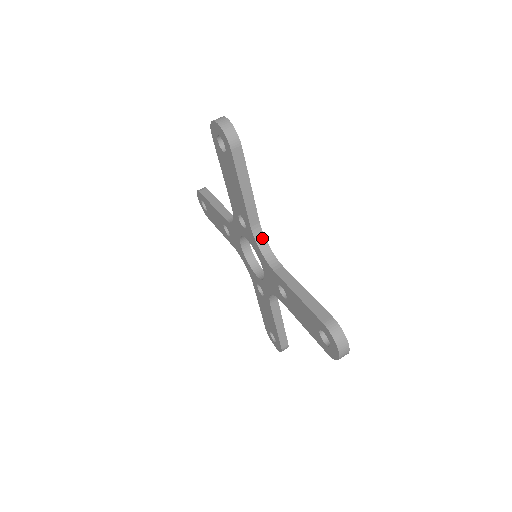
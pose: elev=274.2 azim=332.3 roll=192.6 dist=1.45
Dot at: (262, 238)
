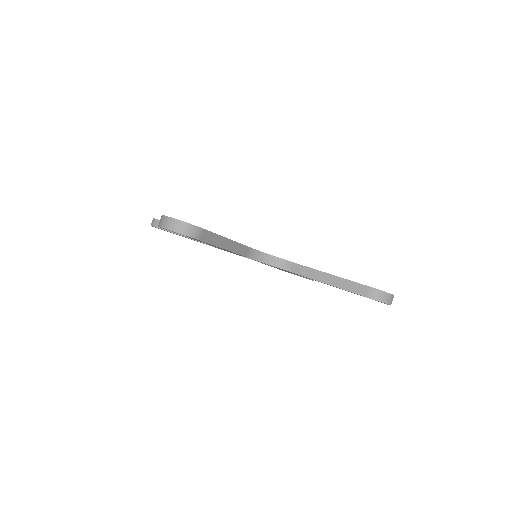
Dot at: (259, 254)
